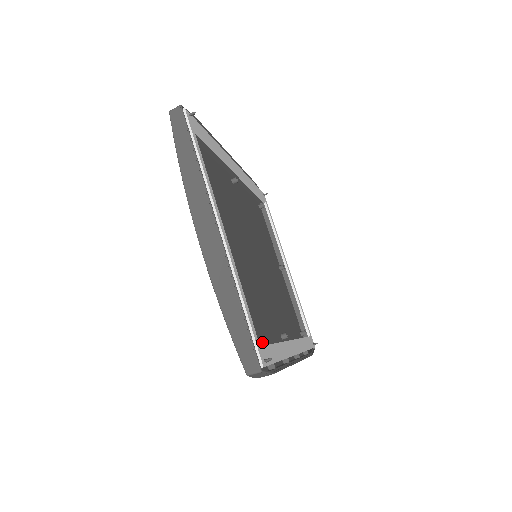
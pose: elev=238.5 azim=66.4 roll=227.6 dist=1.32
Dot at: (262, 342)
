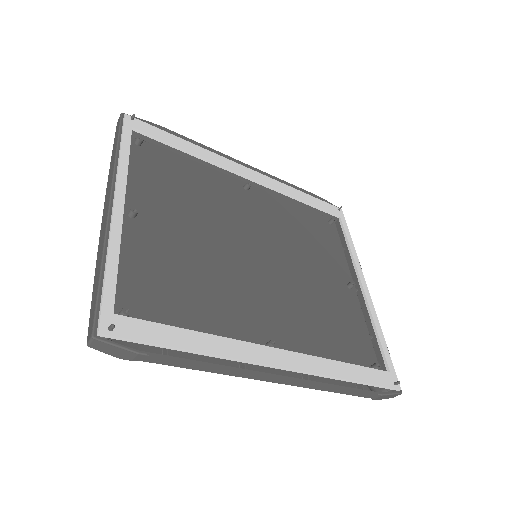
Dot at: occluded
